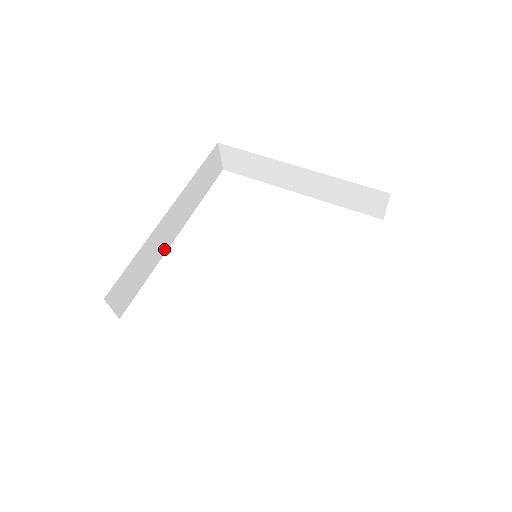
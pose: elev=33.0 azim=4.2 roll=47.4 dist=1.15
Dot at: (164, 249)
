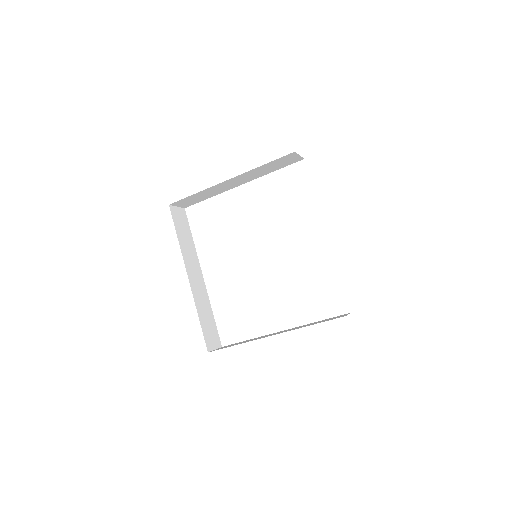
Dot at: (205, 291)
